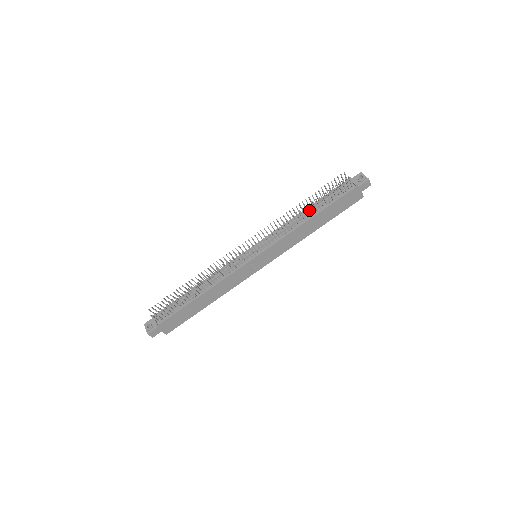
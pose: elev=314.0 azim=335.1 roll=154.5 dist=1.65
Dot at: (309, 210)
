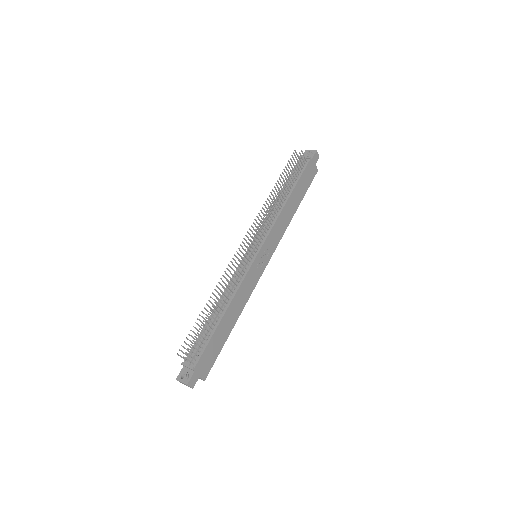
Dot at: (282, 194)
